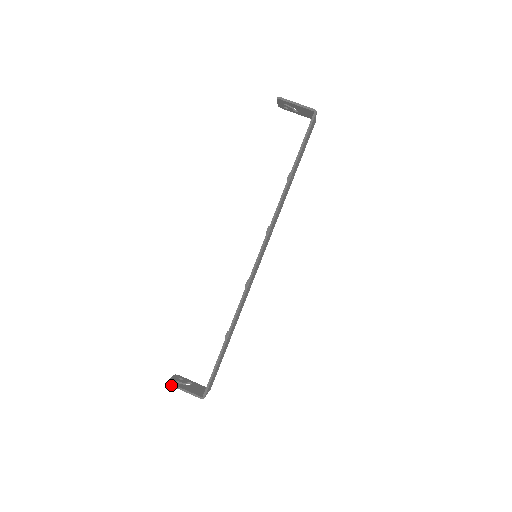
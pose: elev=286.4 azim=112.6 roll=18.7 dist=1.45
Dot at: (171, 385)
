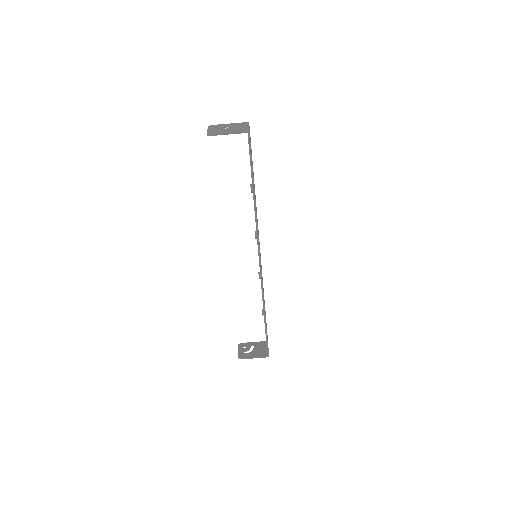
Dot at: occluded
